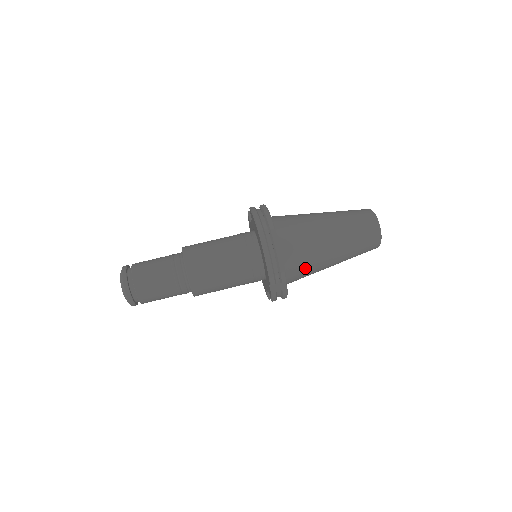
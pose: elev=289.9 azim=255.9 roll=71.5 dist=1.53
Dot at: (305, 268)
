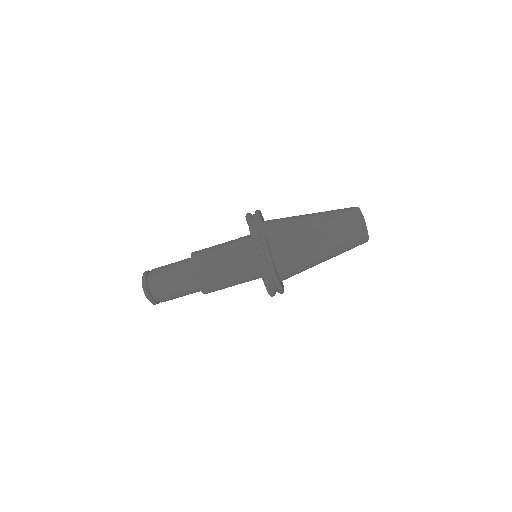
Dot at: occluded
